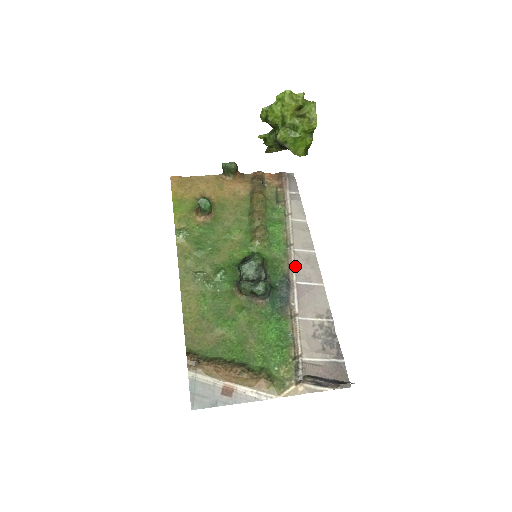
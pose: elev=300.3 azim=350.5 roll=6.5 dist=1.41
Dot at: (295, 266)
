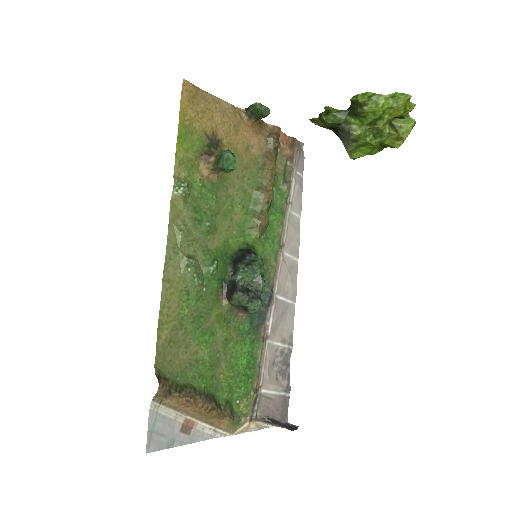
Dot at: (280, 275)
